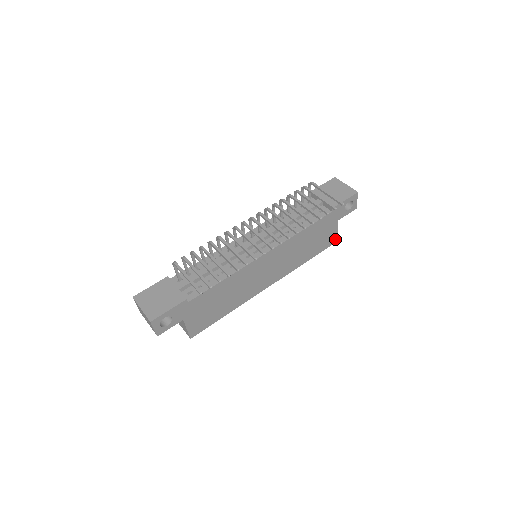
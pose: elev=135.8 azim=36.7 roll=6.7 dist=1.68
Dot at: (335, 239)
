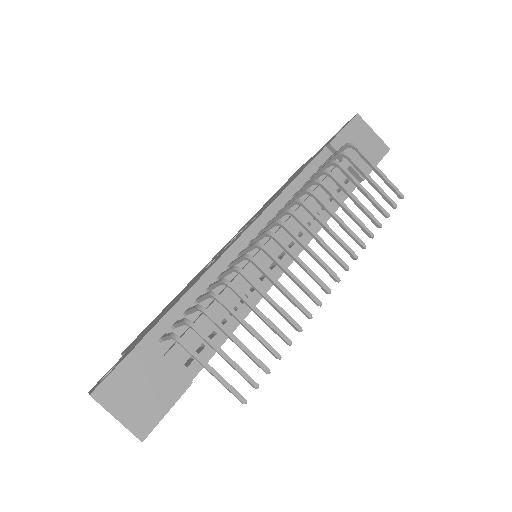
Dot at: occluded
